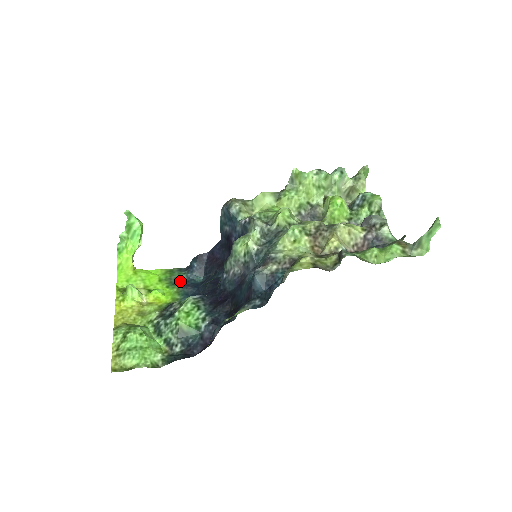
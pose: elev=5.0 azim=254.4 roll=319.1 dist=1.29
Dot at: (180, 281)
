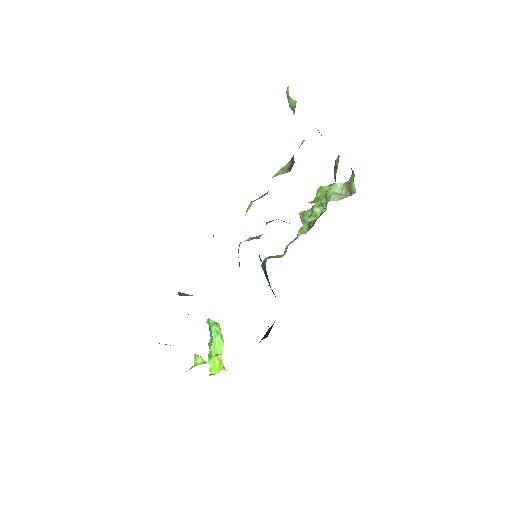
Dot at: occluded
